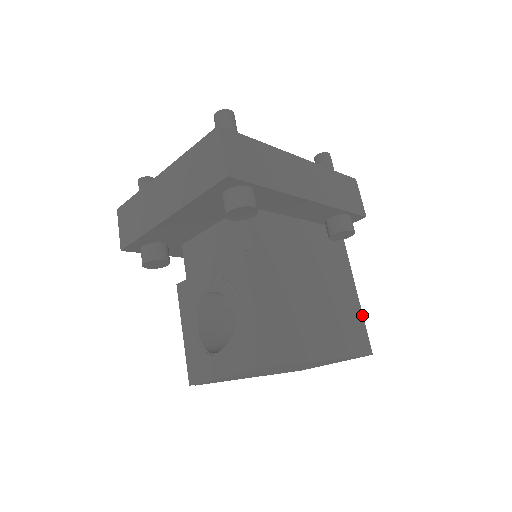
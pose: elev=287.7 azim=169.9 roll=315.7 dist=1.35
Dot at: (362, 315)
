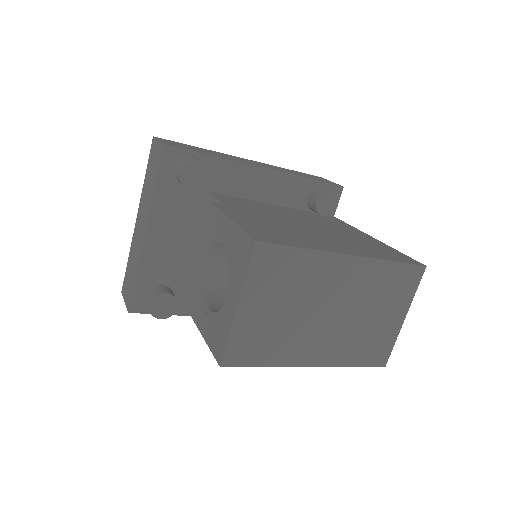
Dot at: (392, 248)
